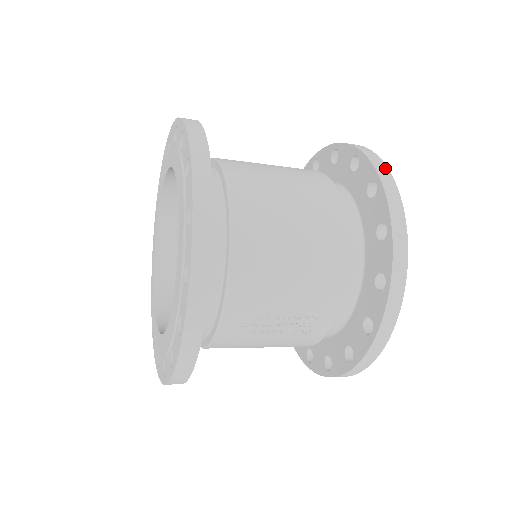
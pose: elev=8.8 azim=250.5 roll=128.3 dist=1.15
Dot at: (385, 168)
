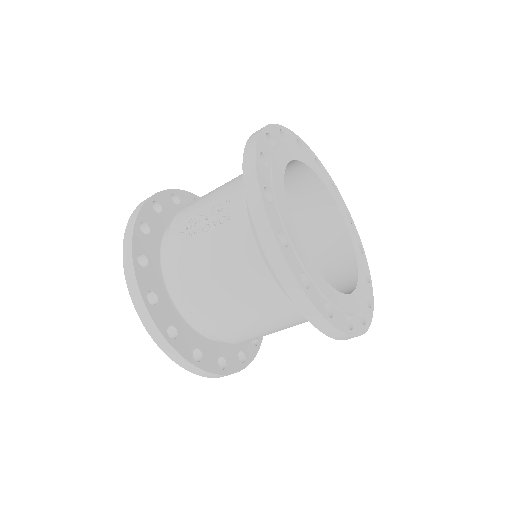
Dot at: occluded
